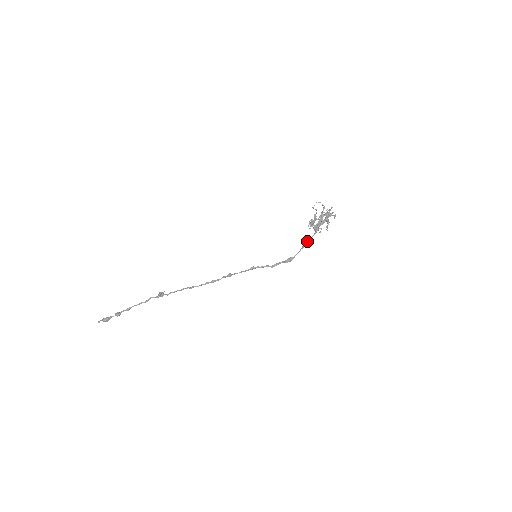
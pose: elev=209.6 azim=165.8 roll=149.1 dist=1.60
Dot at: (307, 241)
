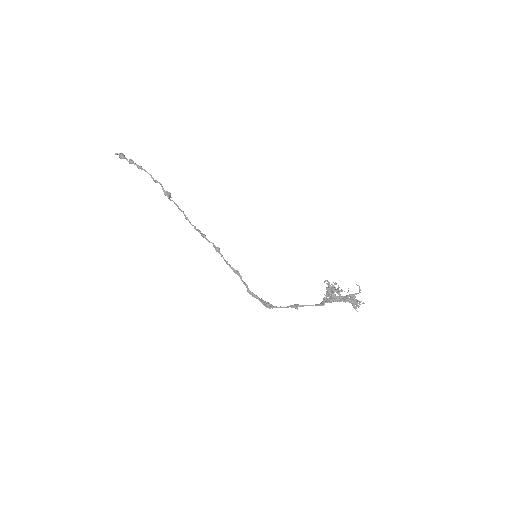
Dot at: occluded
